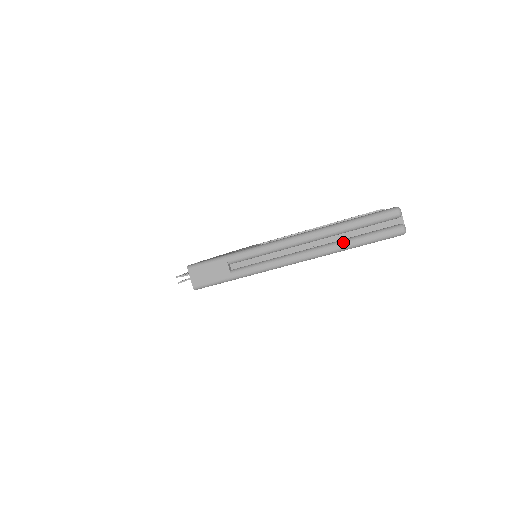
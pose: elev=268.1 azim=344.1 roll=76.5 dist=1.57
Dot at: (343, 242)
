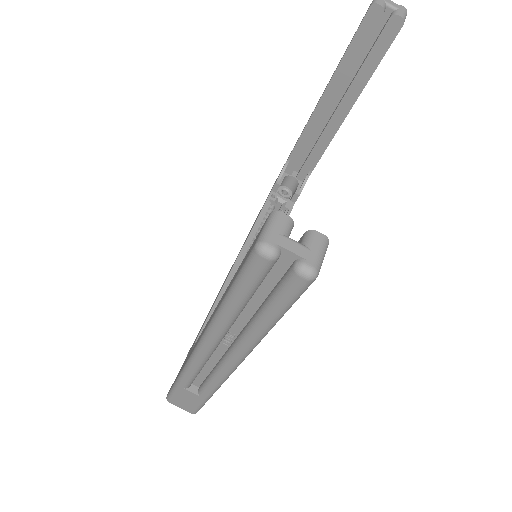
Dot at: (251, 330)
